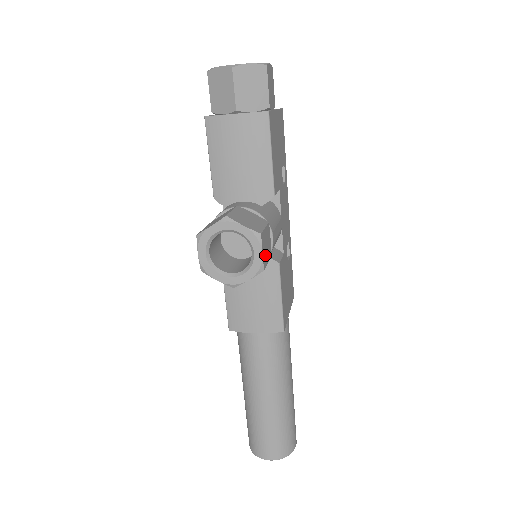
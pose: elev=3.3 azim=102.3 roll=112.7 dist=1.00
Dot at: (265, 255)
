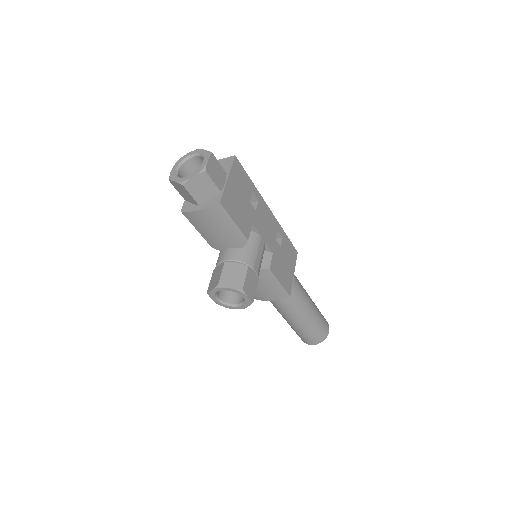
Dot at: (252, 292)
